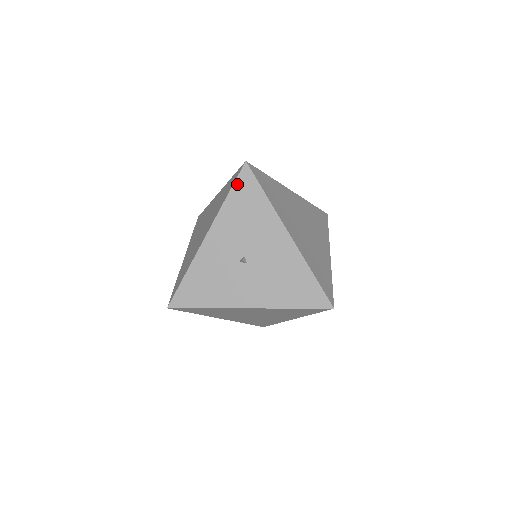
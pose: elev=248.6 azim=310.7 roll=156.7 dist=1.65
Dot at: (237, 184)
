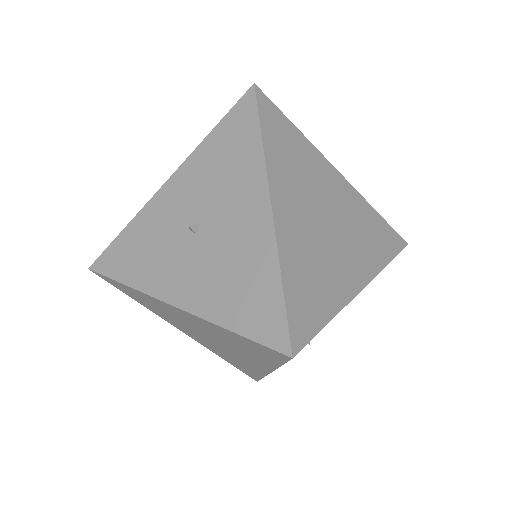
Dot at: (231, 115)
